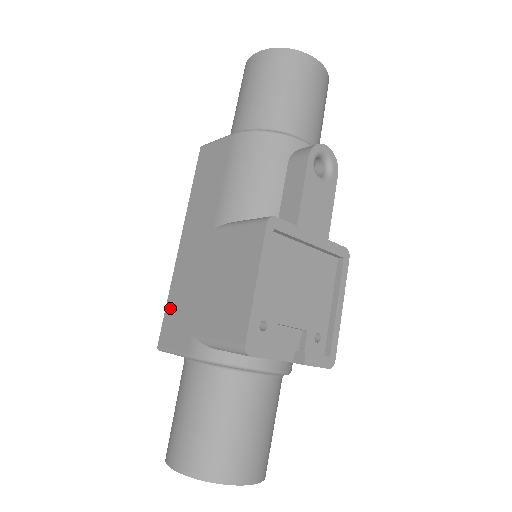
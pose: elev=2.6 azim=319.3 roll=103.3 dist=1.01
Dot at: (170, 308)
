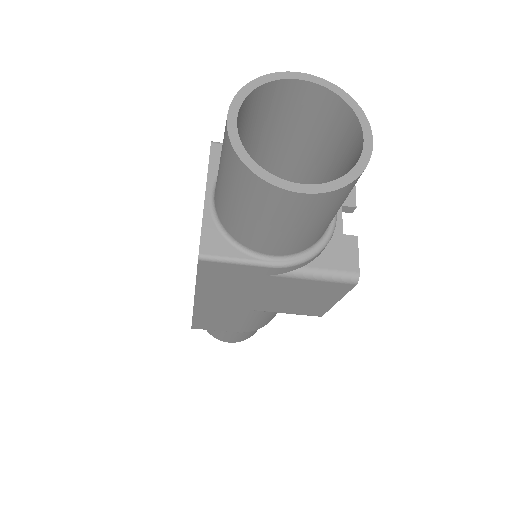
Dot at: occluded
